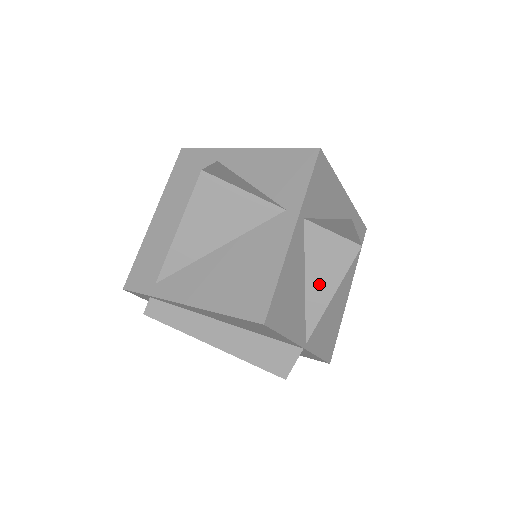
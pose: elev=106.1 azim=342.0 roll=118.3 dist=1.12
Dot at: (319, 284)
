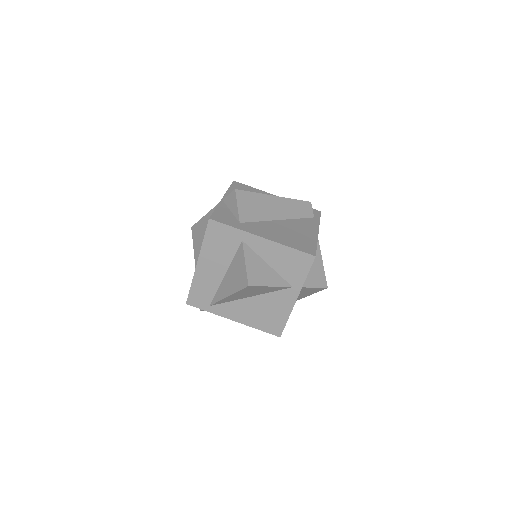
Dot at: (301, 296)
